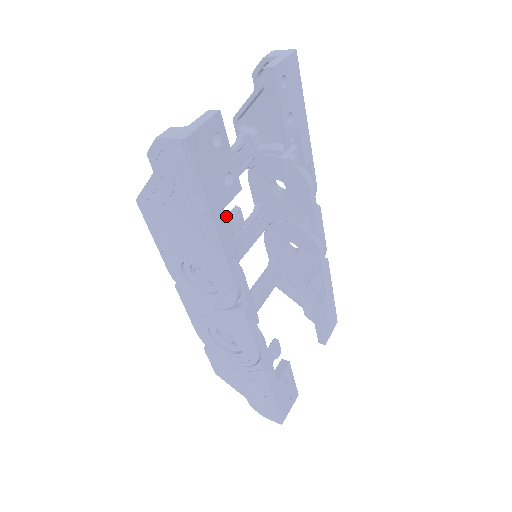
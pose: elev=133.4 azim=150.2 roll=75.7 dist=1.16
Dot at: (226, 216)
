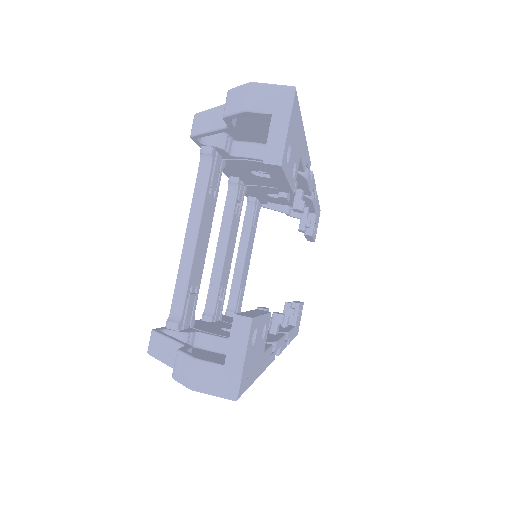
Dot at: occluded
